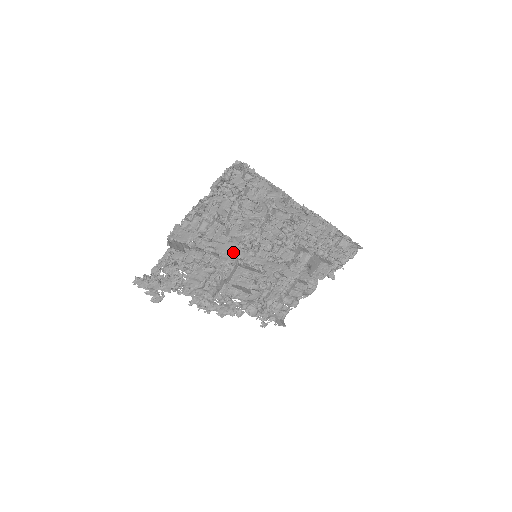
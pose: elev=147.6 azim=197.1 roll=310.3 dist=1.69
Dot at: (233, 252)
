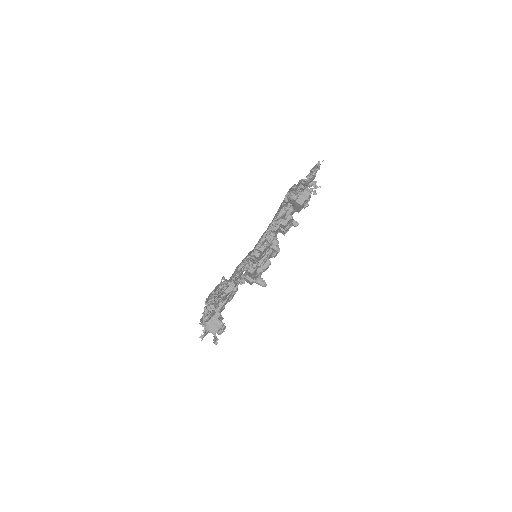
Dot at: occluded
